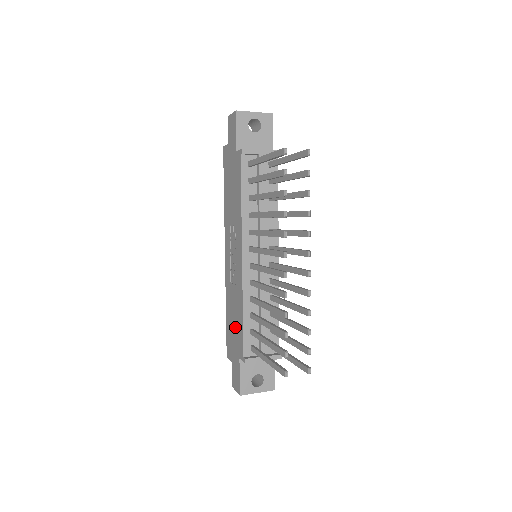
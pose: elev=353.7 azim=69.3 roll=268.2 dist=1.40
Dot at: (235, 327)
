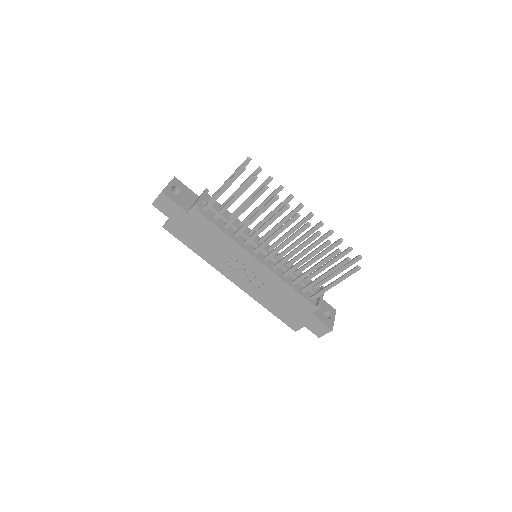
Dot at: (289, 304)
